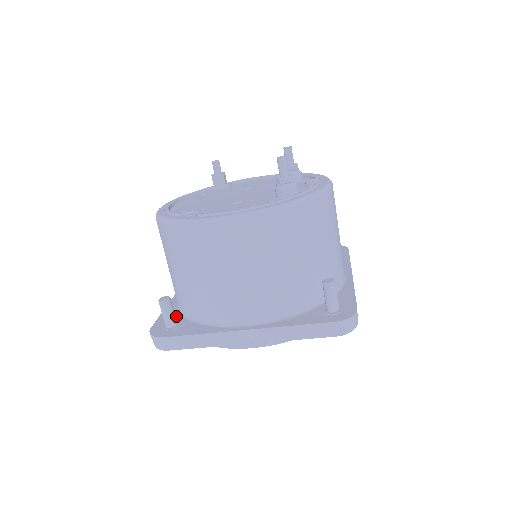
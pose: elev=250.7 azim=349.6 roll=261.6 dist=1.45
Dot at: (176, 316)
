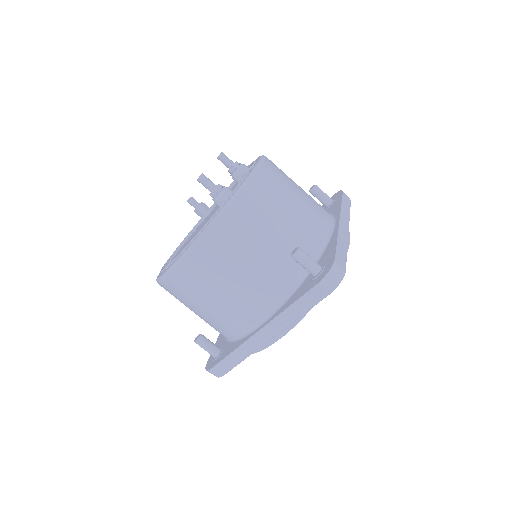
Dot at: (222, 343)
